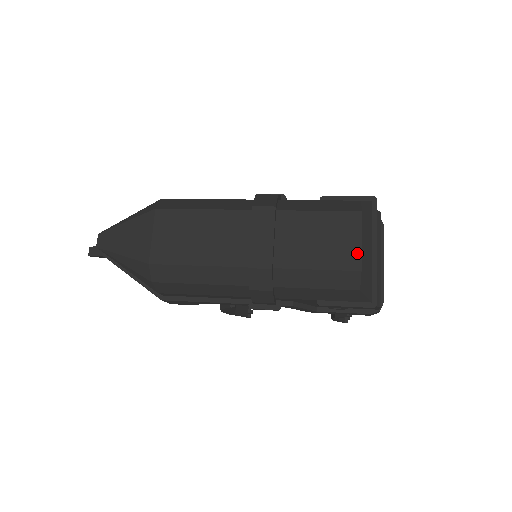
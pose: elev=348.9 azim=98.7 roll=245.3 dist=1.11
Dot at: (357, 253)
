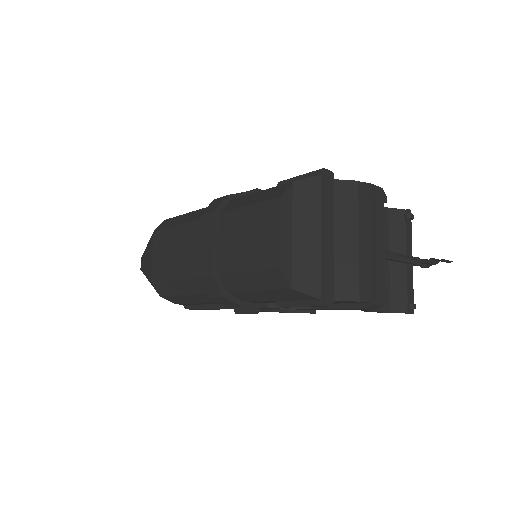
Dot at: (277, 247)
